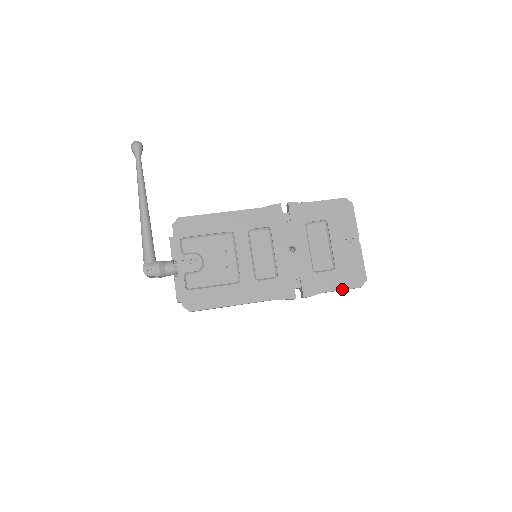
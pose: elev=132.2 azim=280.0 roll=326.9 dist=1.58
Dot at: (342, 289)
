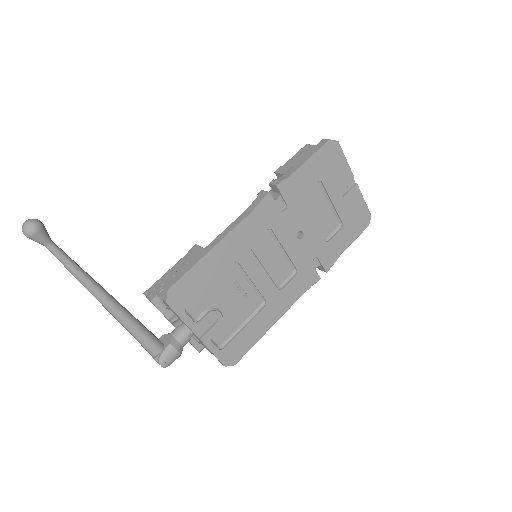
Dot at: (354, 240)
